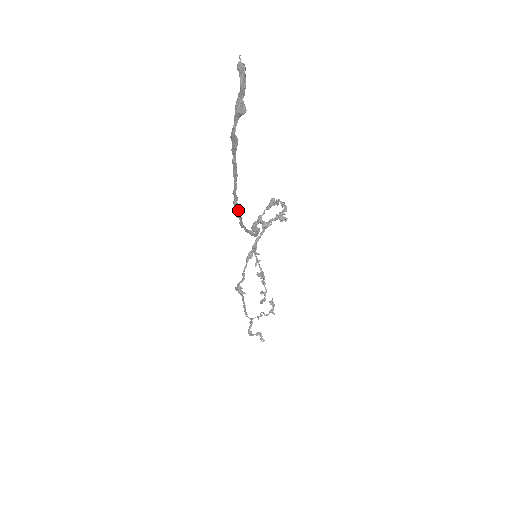
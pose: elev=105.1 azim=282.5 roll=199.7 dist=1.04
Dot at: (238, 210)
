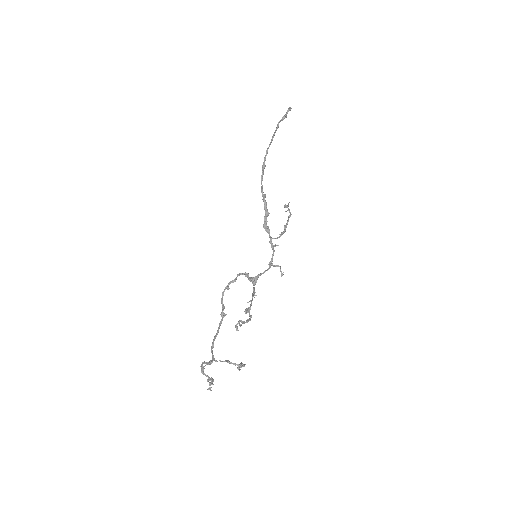
Dot at: (264, 164)
